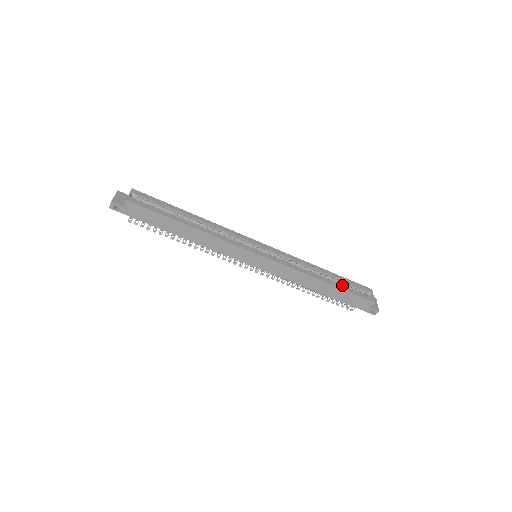
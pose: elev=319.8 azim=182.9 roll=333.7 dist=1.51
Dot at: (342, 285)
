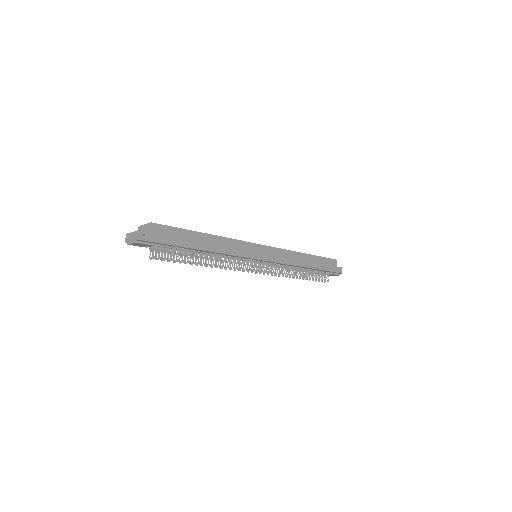
Dot at: occluded
